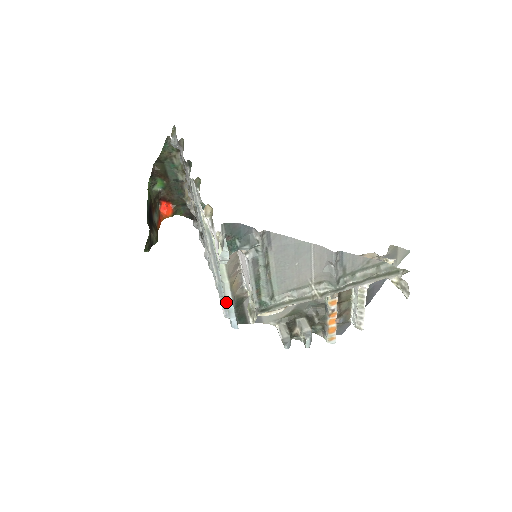
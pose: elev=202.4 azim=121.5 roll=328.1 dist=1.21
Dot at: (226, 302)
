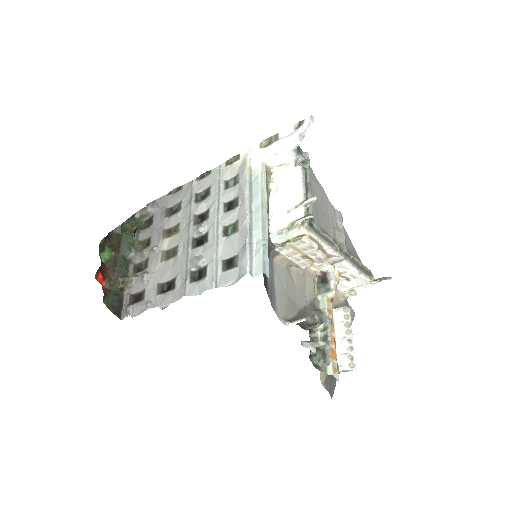
Dot at: (254, 250)
